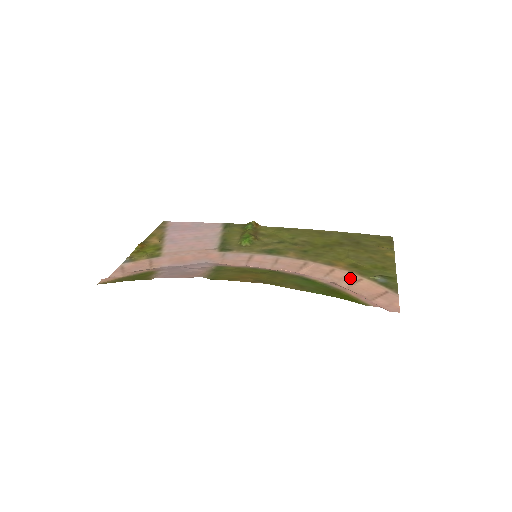
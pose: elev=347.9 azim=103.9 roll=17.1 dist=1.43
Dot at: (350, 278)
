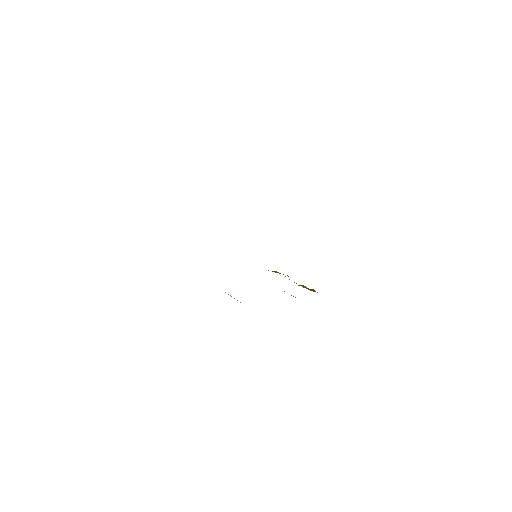
Dot at: occluded
